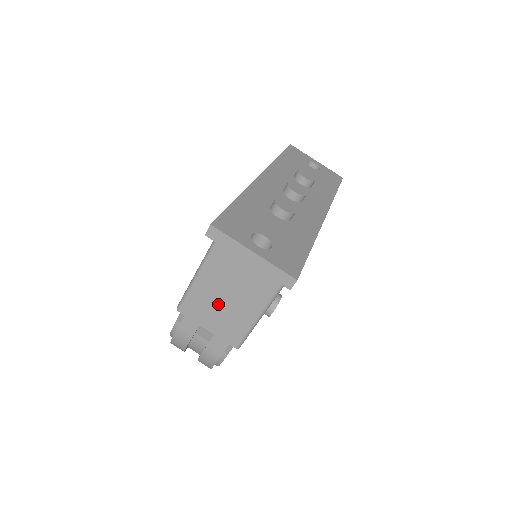
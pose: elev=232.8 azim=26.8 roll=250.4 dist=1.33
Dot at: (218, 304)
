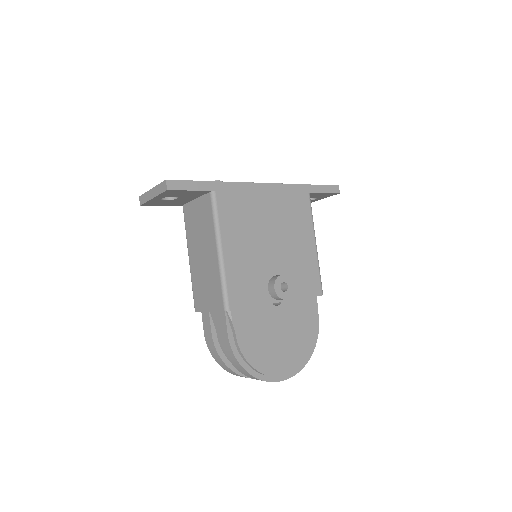
Dot at: (203, 280)
